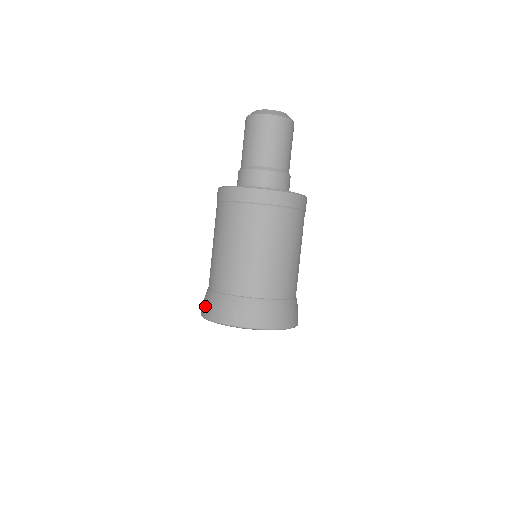
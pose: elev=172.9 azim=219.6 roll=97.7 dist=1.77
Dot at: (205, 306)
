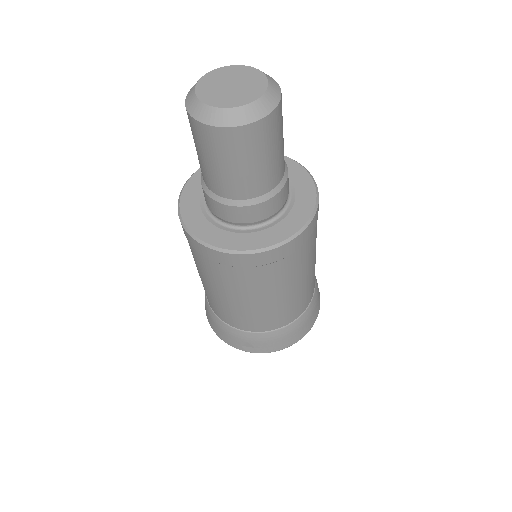
Dot at: (208, 316)
